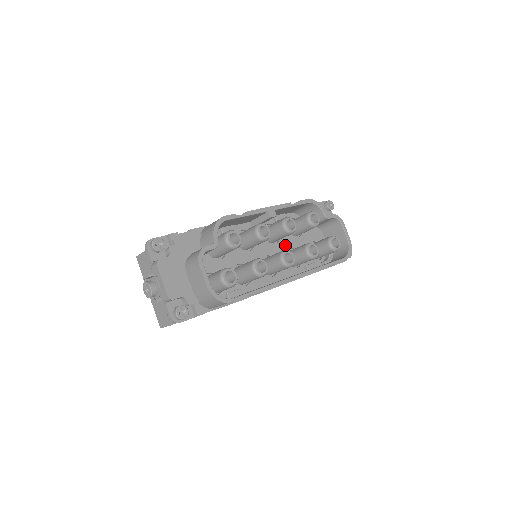
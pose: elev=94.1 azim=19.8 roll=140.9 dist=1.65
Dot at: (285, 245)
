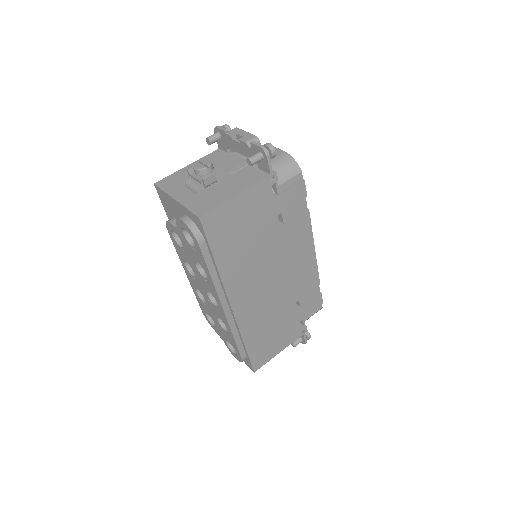
Dot at: occluded
